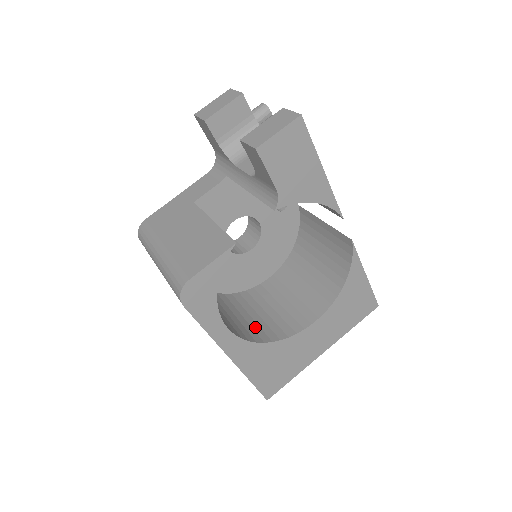
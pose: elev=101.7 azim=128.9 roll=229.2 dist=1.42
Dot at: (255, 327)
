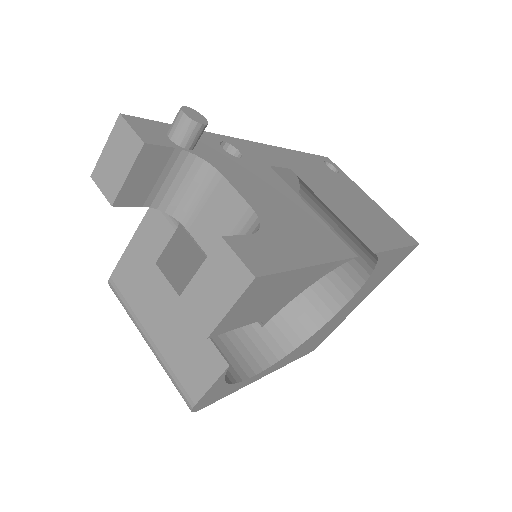
Dot at: (280, 324)
